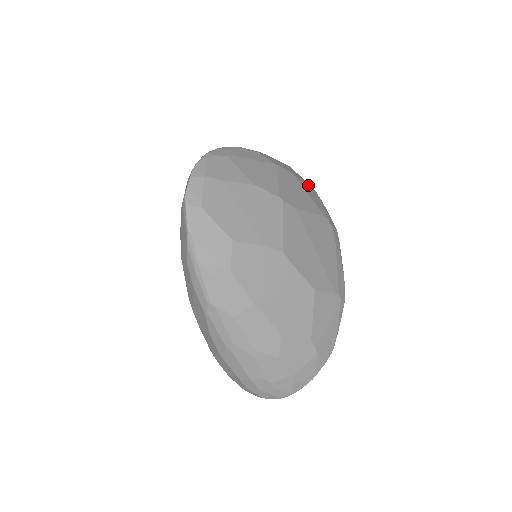
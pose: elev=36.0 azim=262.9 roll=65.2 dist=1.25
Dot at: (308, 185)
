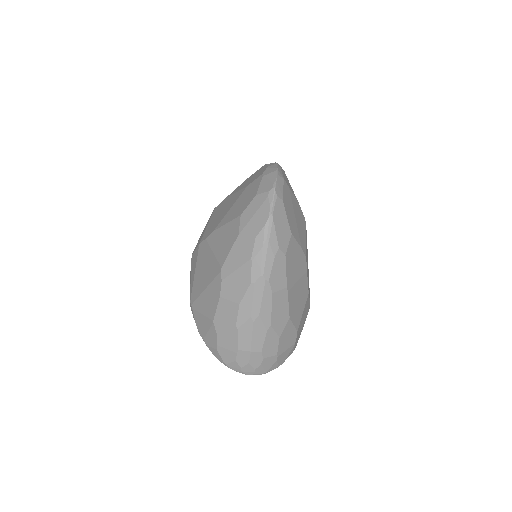
Dot at: occluded
